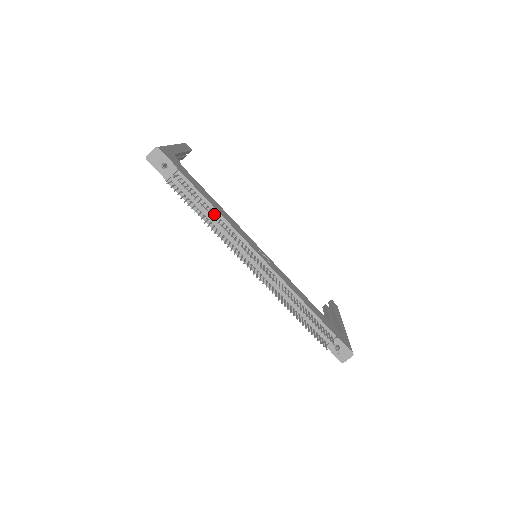
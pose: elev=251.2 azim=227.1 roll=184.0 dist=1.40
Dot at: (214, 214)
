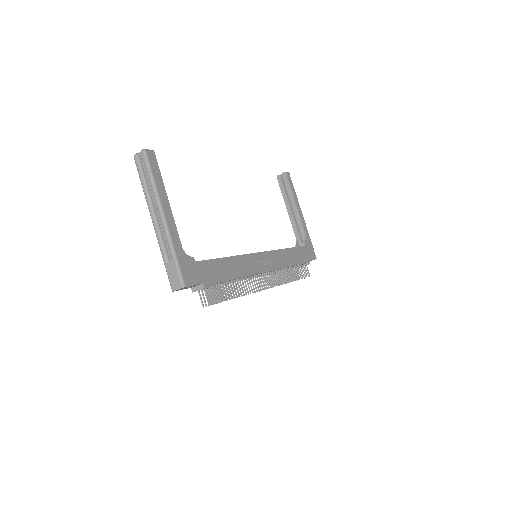
Dot at: (234, 280)
